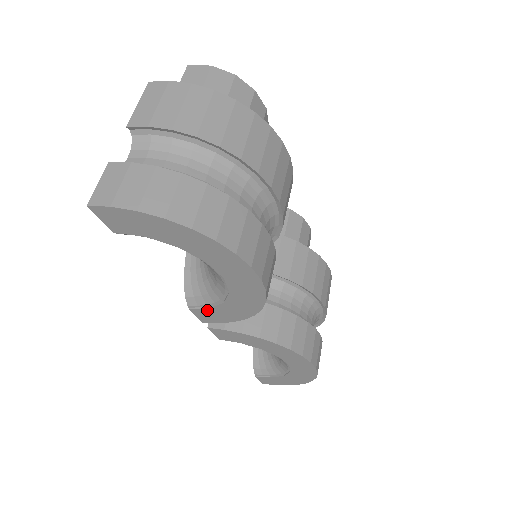
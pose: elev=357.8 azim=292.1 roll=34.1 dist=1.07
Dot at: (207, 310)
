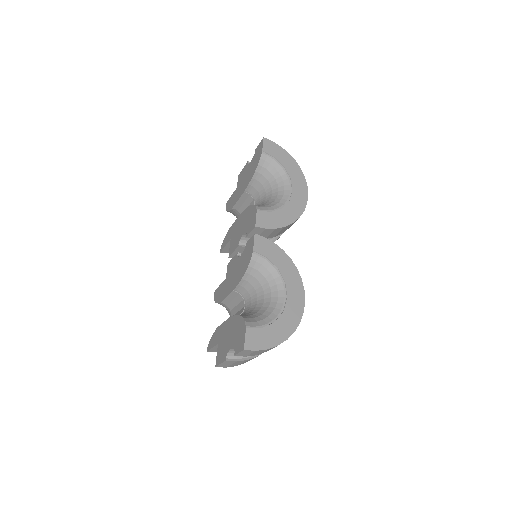
Dot at: (268, 214)
